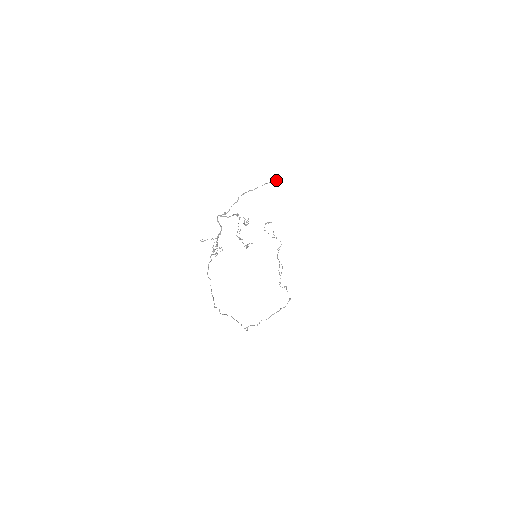
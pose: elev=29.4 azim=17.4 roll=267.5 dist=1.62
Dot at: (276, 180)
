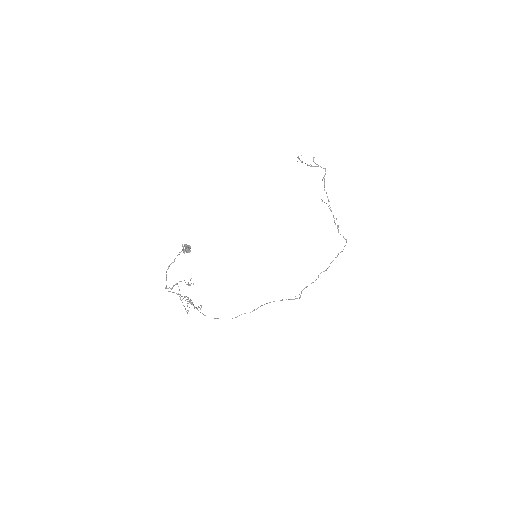
Dot at: occluded
